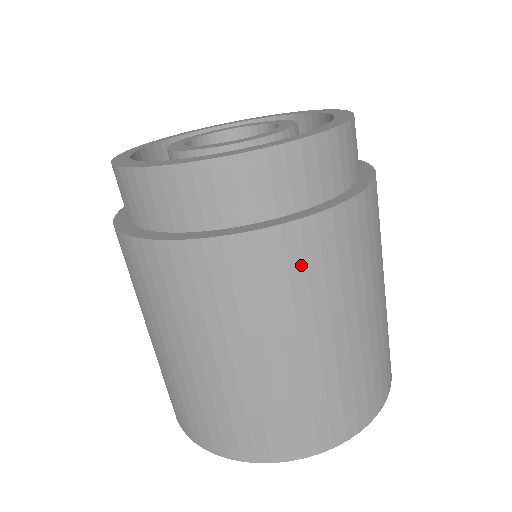
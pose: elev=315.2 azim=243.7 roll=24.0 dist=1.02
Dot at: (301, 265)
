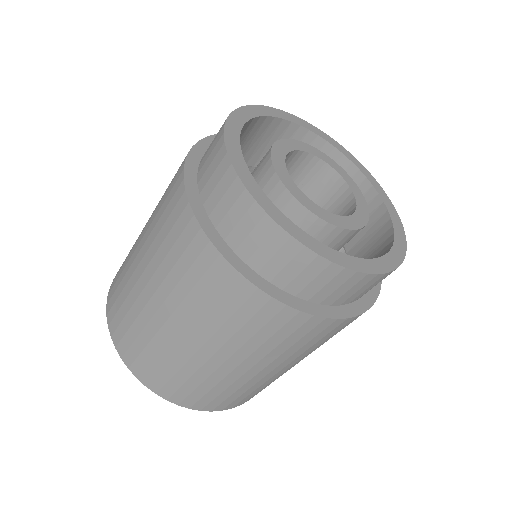
Dot at: occluded
